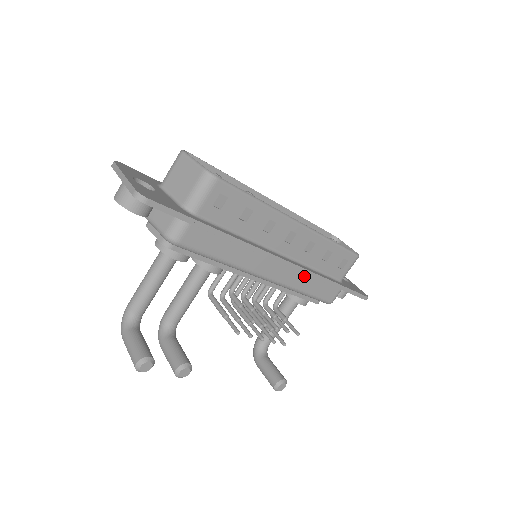
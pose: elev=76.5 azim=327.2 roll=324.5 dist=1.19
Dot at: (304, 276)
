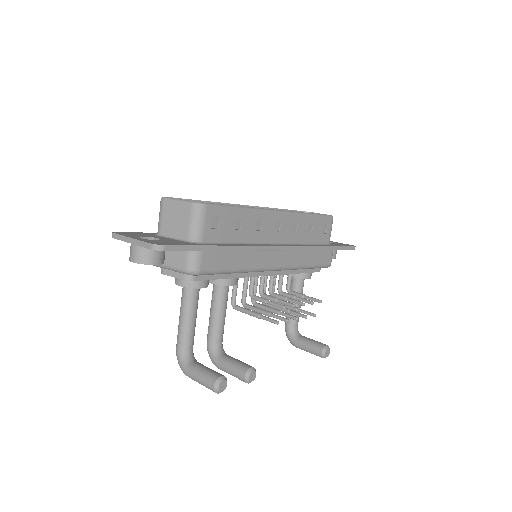
Dot at: (302, 253)
